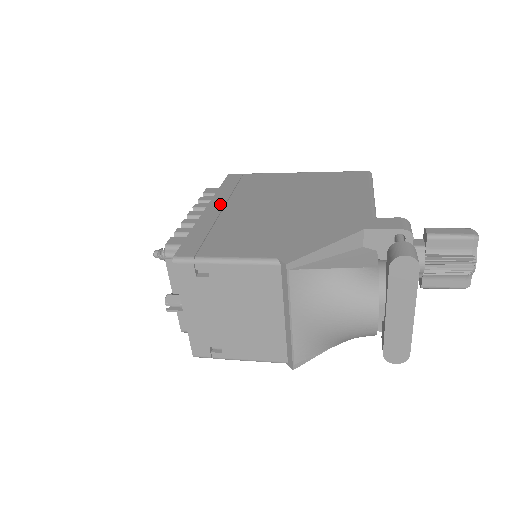
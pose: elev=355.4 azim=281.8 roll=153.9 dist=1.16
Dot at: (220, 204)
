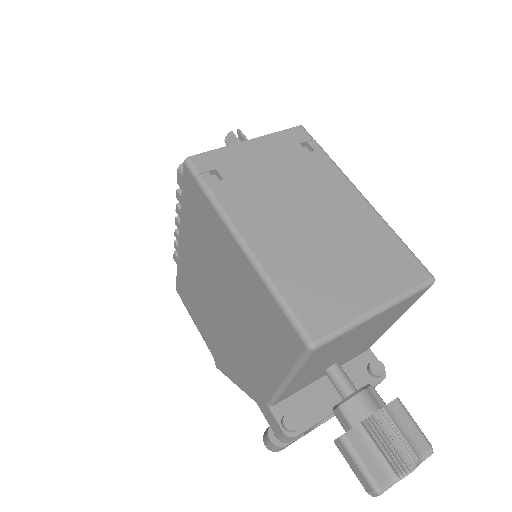
Dot at: (185, 244)
